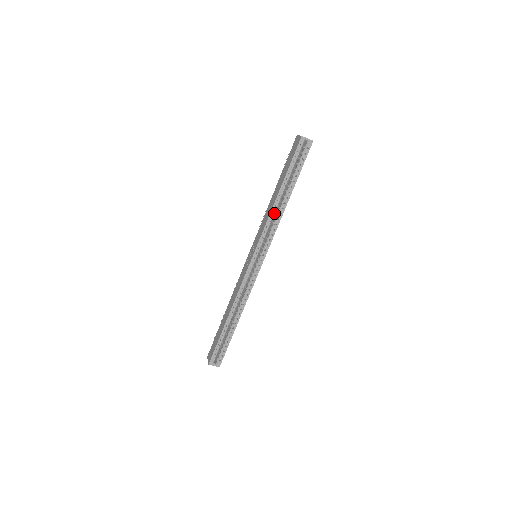
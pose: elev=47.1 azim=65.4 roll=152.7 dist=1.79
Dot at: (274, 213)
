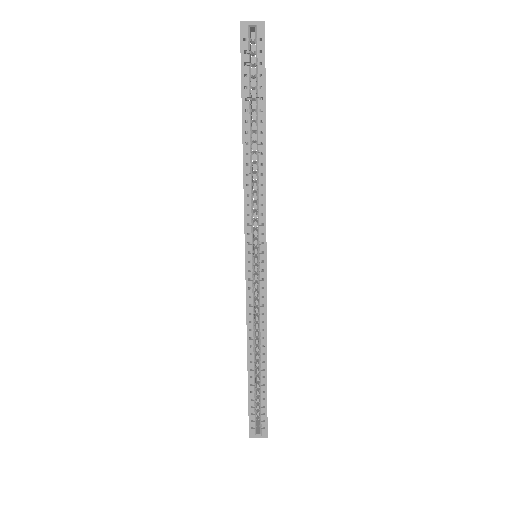
Dot at: (250, 177)
